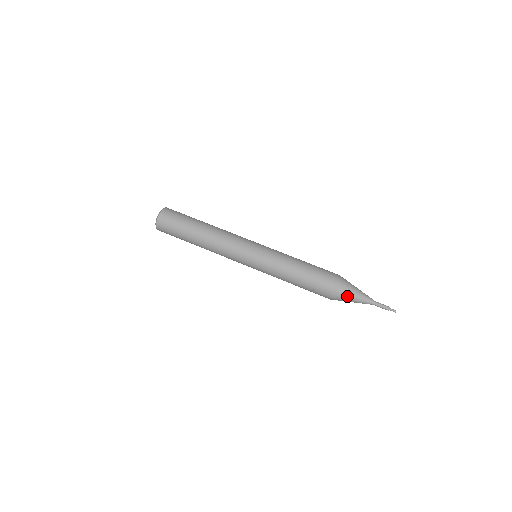
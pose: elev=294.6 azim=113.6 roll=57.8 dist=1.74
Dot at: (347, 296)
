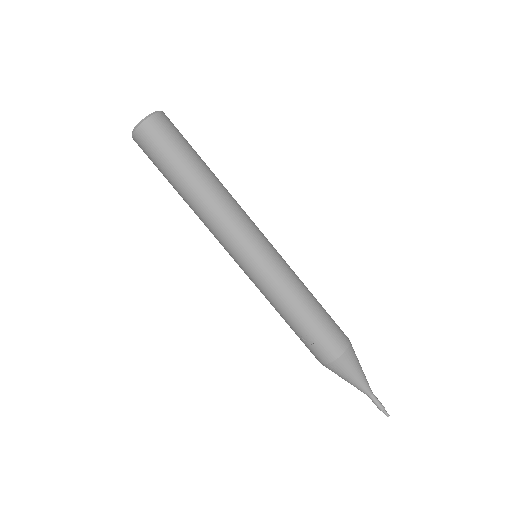
Dot at: (344, 374)
